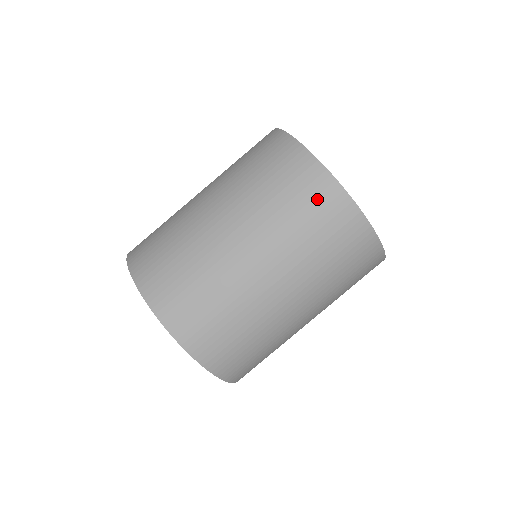
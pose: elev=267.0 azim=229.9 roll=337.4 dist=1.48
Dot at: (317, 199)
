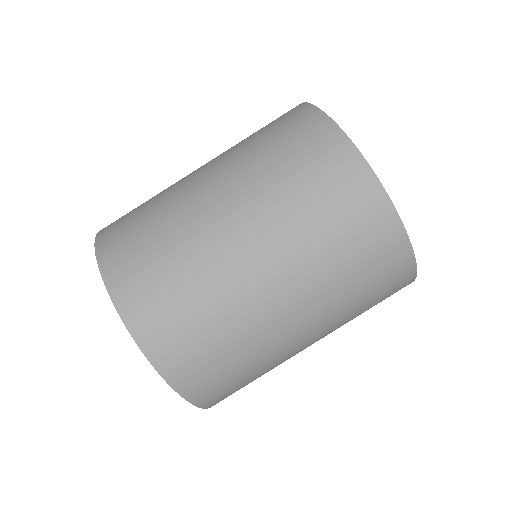
Dot at: (304, 138)
